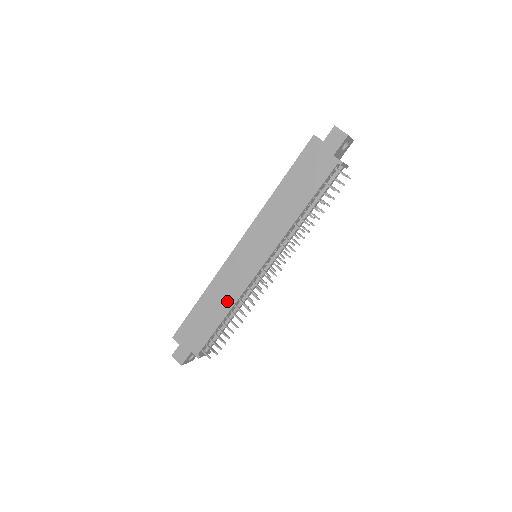
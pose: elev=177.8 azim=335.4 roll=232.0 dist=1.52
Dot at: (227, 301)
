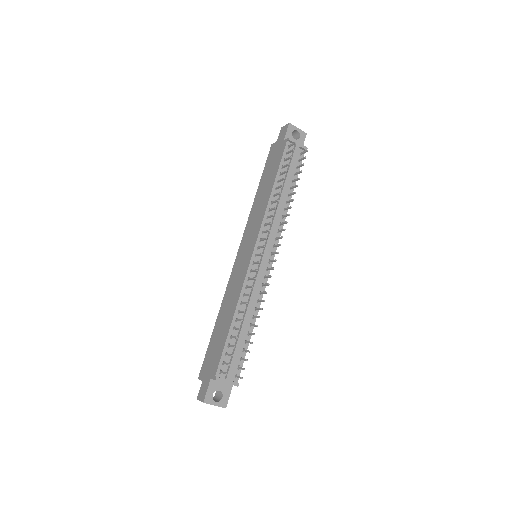
Dot at: (233, 303)
